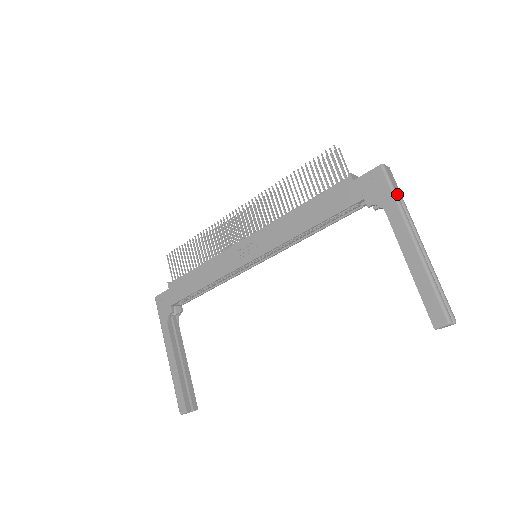
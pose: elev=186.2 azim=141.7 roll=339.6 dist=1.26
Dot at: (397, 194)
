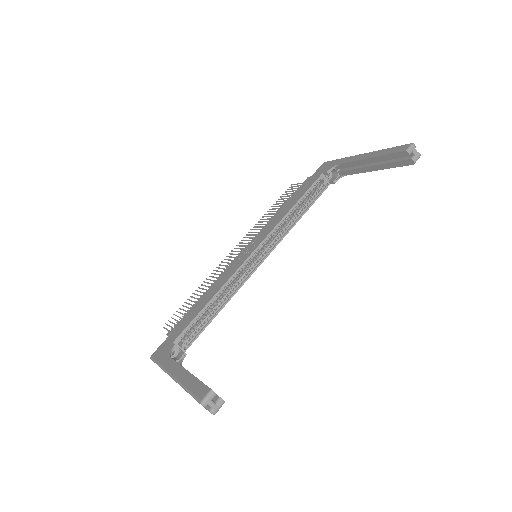
Dot at: occluded
